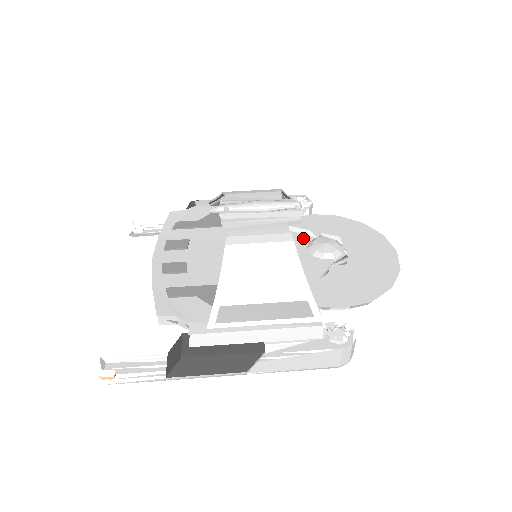
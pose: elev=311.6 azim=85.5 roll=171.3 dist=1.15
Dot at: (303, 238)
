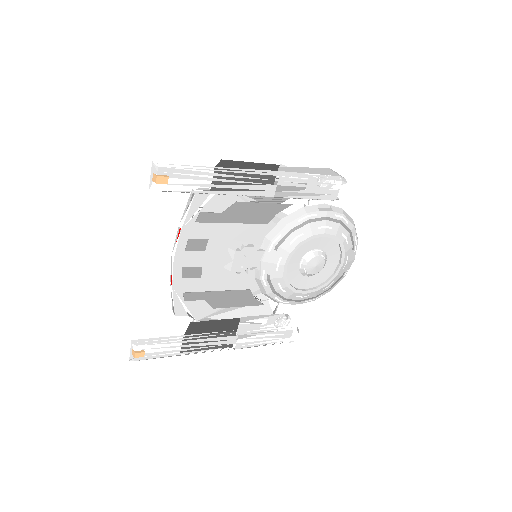
Dot at: occluded
